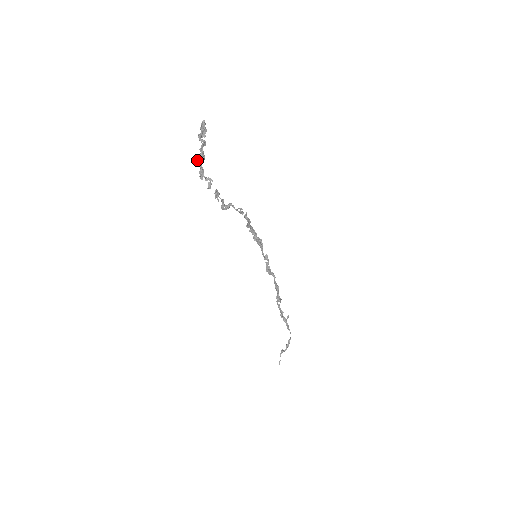
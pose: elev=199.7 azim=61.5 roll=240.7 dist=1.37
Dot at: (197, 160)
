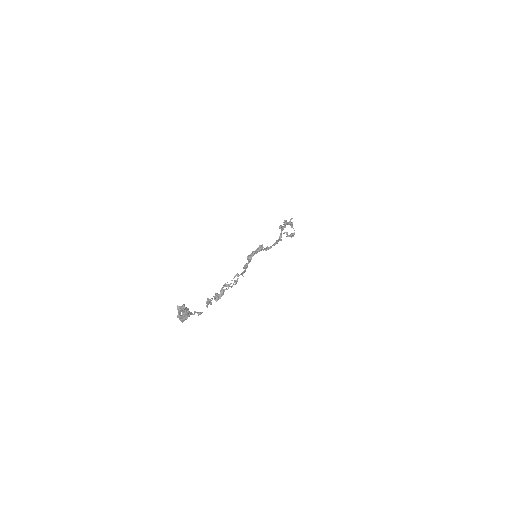
Dot at: (182, 322)
